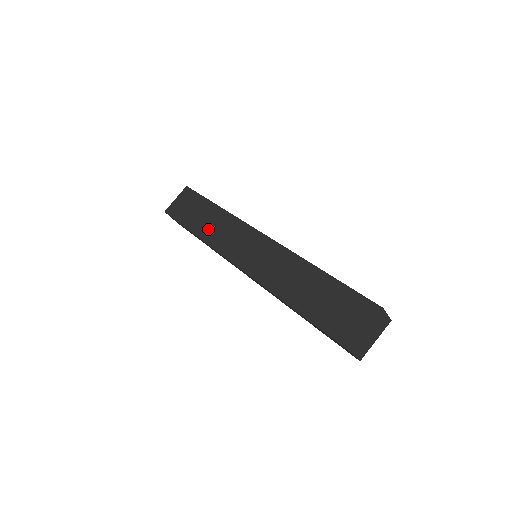
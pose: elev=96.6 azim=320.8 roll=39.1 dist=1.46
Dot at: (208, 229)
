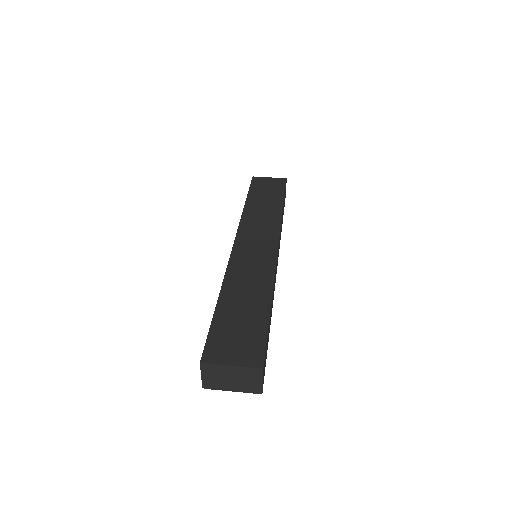
Dot at: (256, 209)
